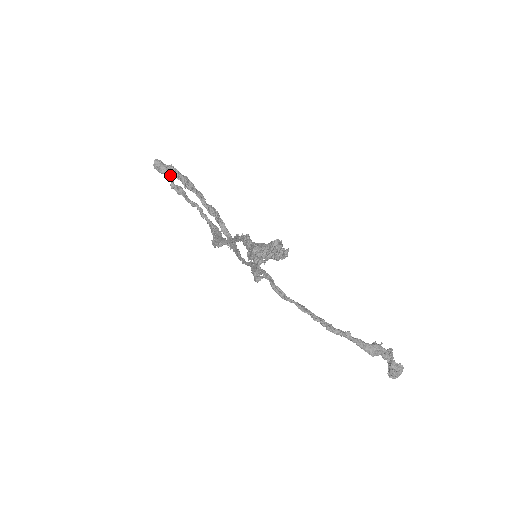
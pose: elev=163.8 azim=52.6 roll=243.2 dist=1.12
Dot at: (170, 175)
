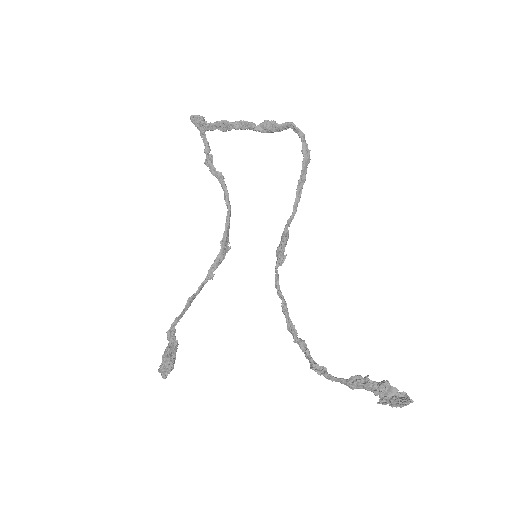
Dot at: (203, 137)
